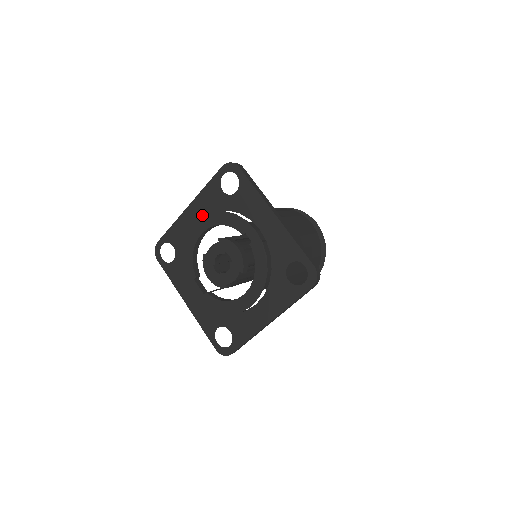
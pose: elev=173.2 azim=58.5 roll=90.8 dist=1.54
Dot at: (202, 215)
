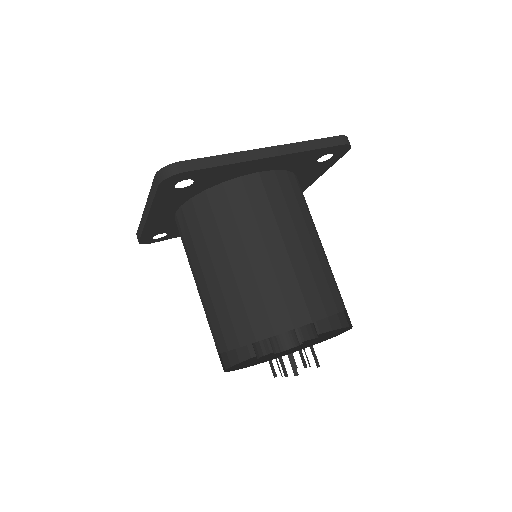
Dot at: occluded
